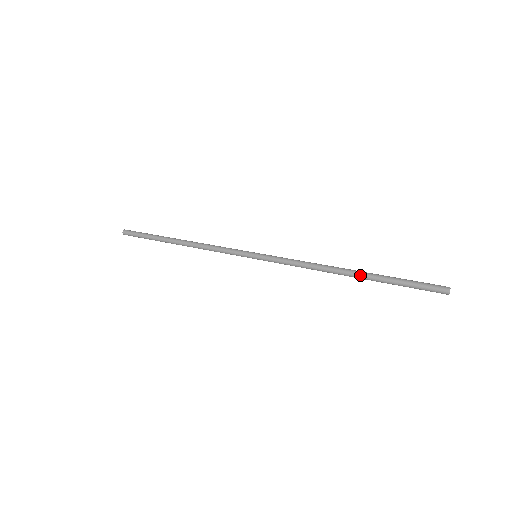
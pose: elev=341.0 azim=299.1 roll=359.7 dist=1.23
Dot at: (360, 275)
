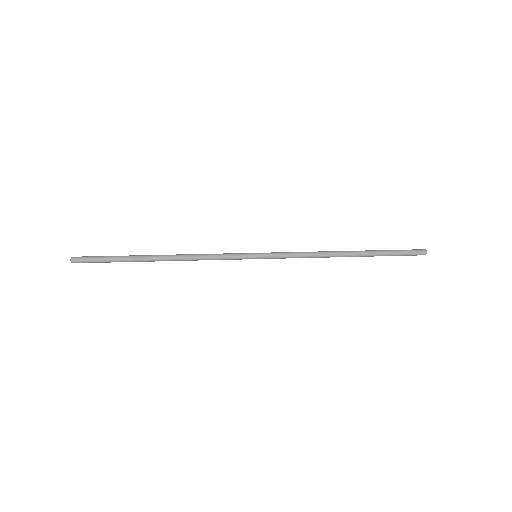
Dot at: (360, 254)
